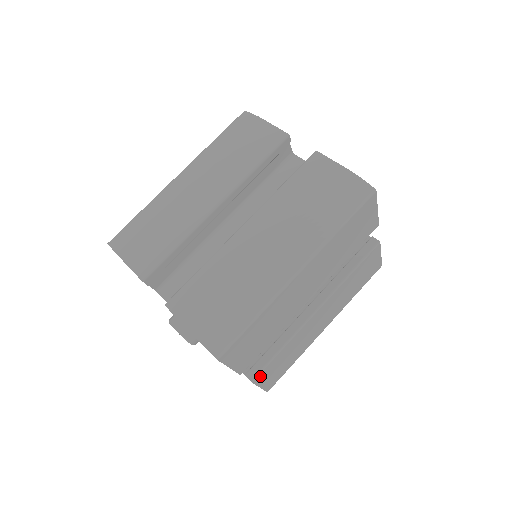
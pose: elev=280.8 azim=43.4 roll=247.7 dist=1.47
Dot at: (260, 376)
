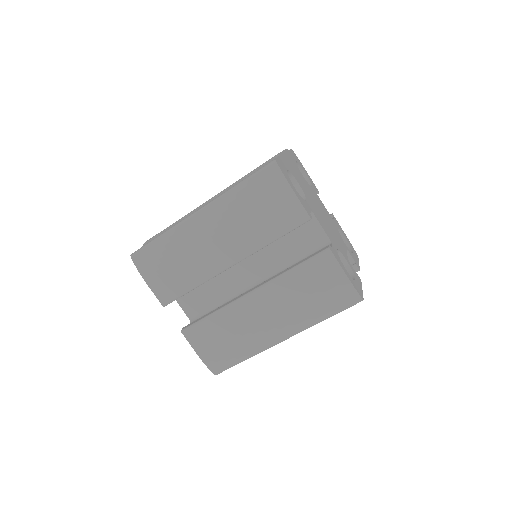
Dot at: occluded
